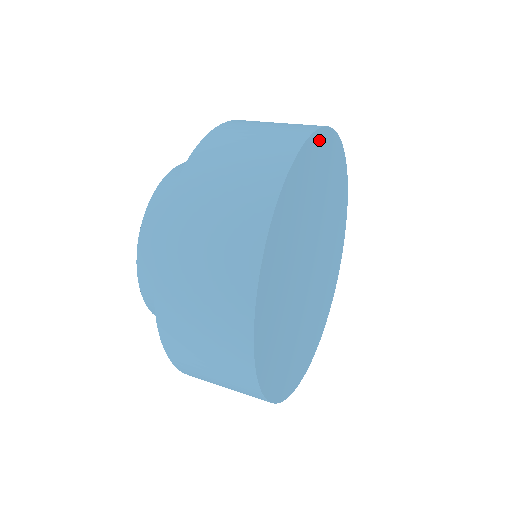
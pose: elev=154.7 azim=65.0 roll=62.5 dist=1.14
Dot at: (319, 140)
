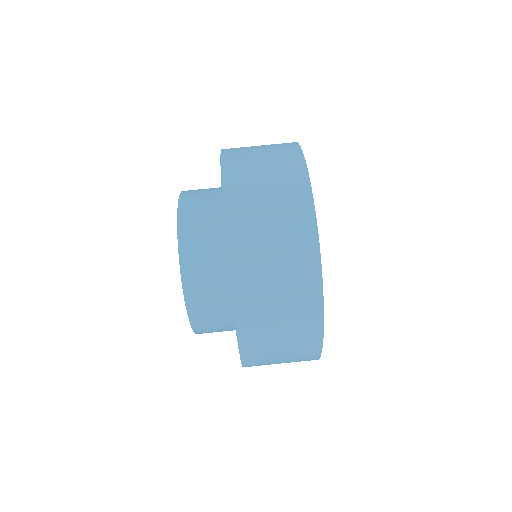
Dot at: occluded
